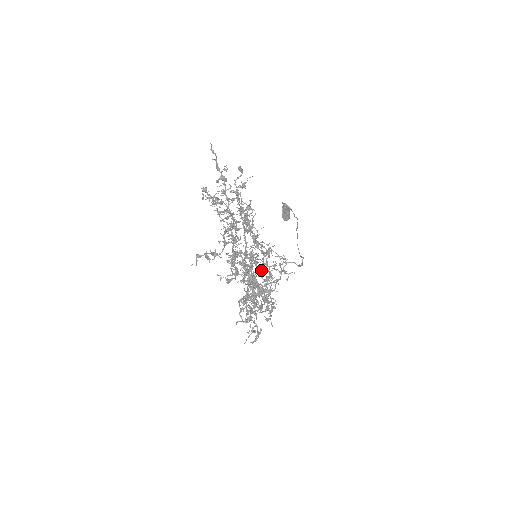
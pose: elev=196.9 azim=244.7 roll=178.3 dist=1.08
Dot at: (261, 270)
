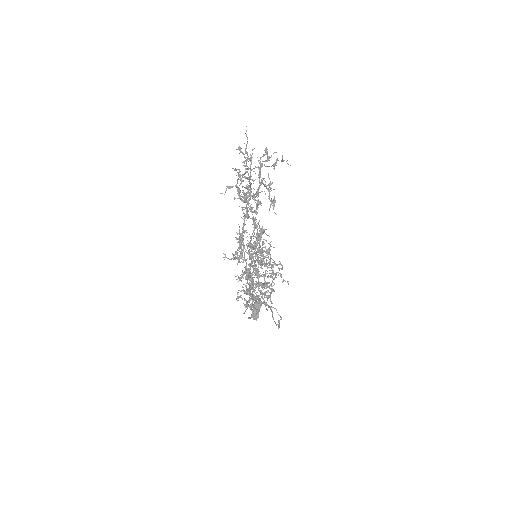
Dot at: (264, 256)
